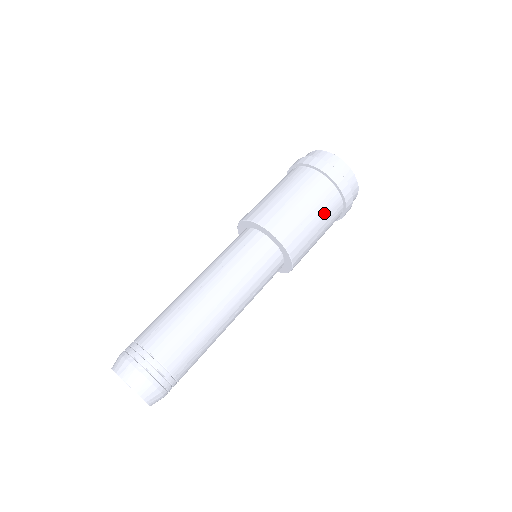
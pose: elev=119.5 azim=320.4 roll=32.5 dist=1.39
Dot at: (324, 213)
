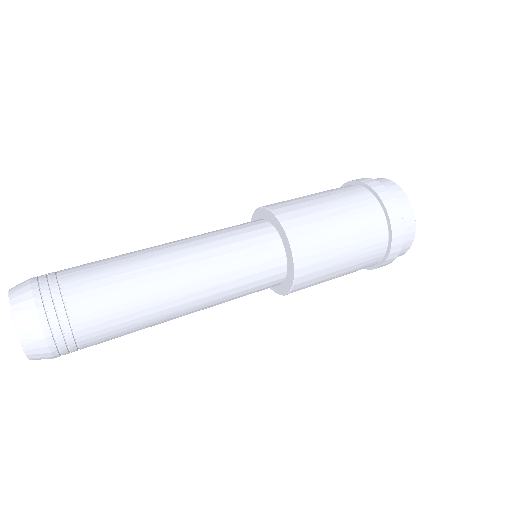
Dot at: (339, 197)
